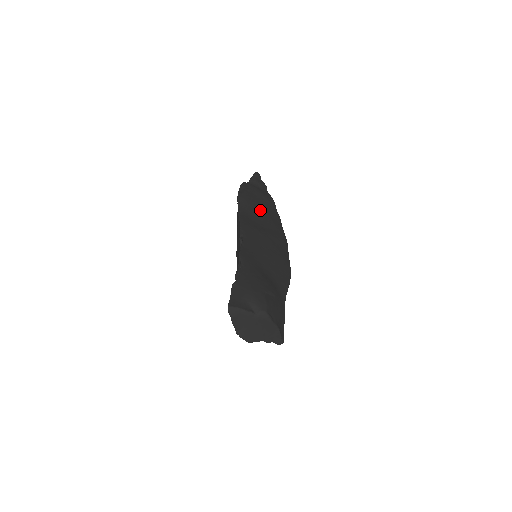
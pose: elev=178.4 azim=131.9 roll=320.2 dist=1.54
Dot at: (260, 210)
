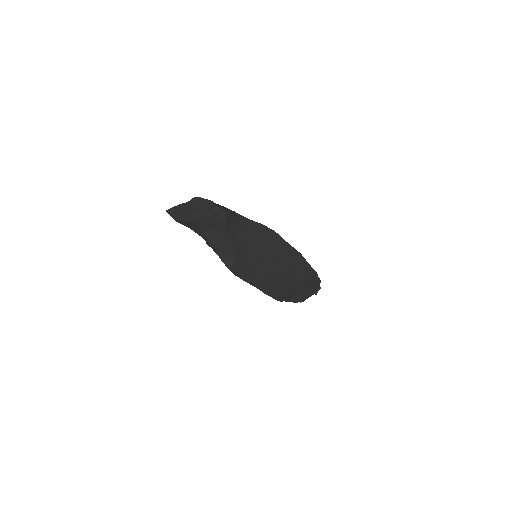
Dot at: occluded
